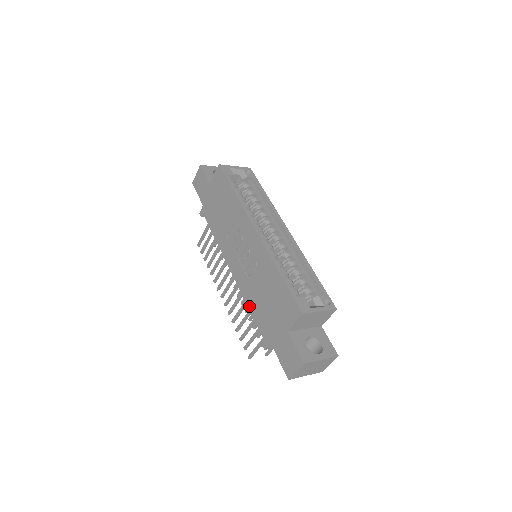
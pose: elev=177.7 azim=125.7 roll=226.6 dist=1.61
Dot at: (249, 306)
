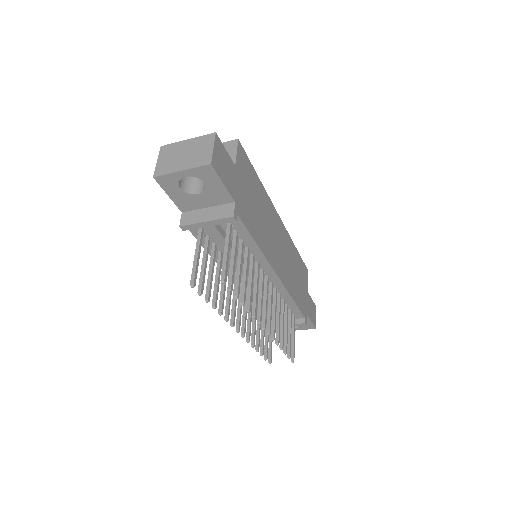
Dot at: occluded
